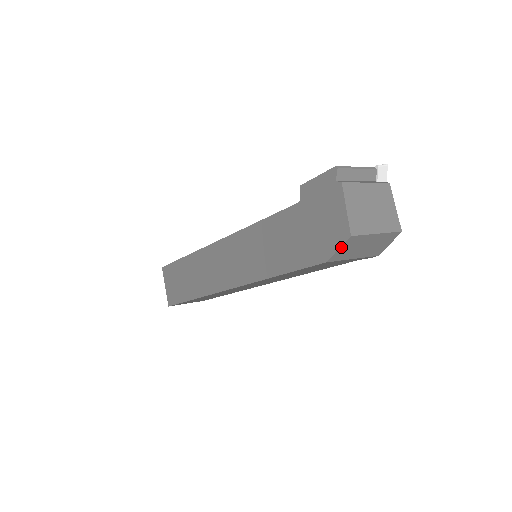
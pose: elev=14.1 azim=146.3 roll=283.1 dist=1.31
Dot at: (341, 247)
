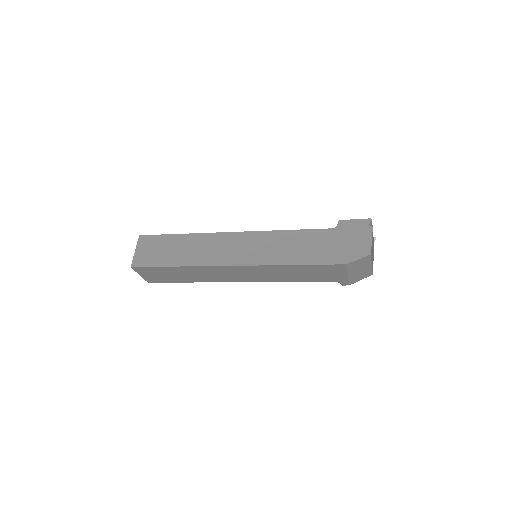
Dot at: (360, 259)
